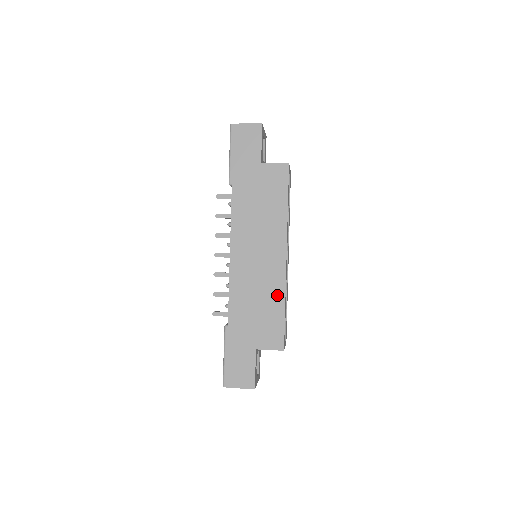
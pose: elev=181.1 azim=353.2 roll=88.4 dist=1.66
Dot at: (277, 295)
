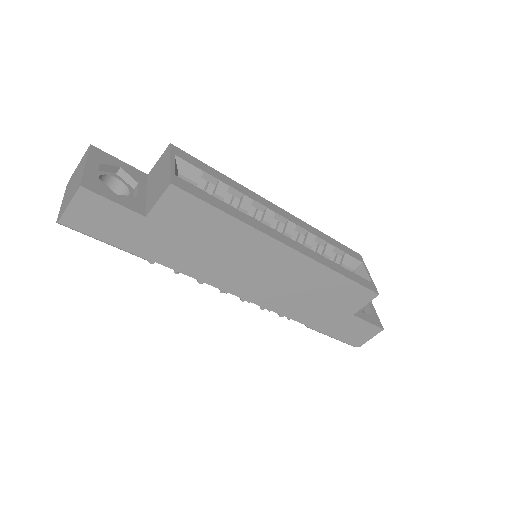
Dot at: (323, 276)
